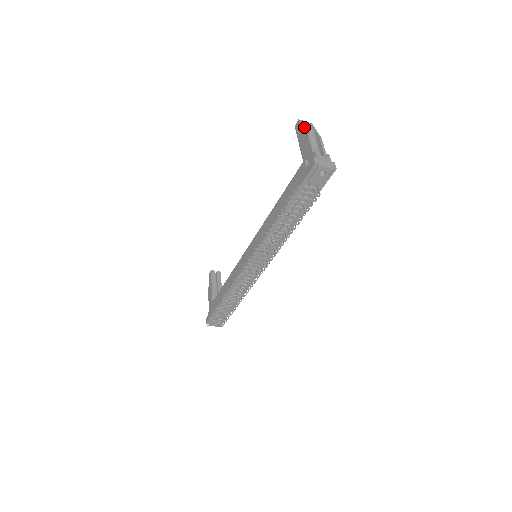
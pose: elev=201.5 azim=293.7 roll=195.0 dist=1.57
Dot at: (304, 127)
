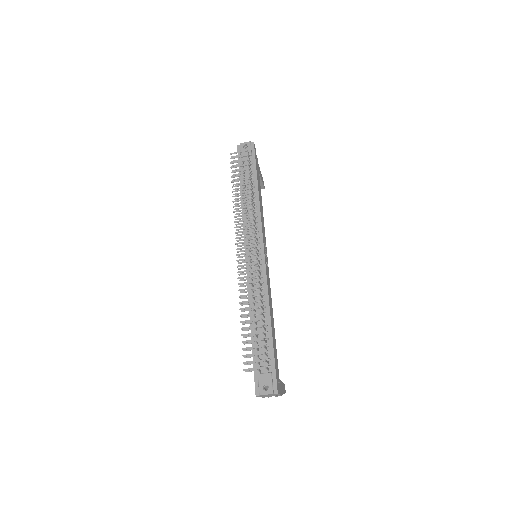
Dot at: occluded
